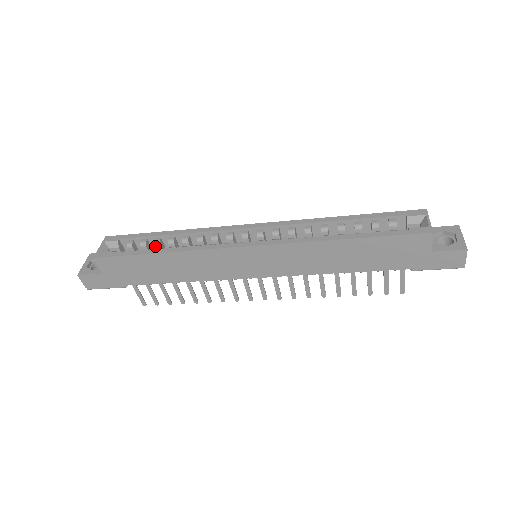
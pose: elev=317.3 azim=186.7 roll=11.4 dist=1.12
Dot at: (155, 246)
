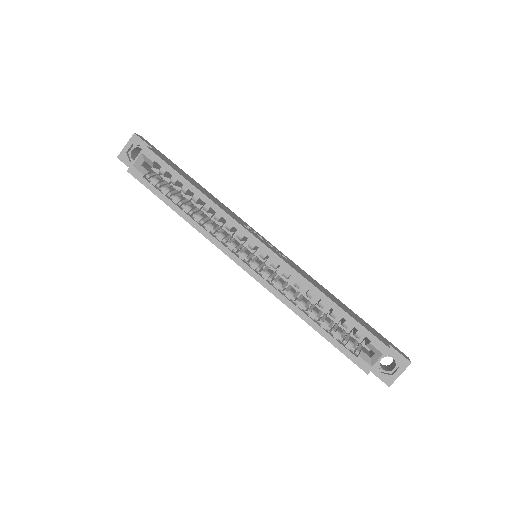
Dot at: occluded
